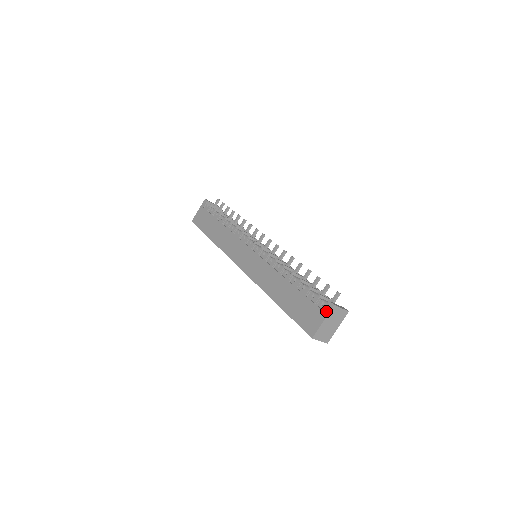
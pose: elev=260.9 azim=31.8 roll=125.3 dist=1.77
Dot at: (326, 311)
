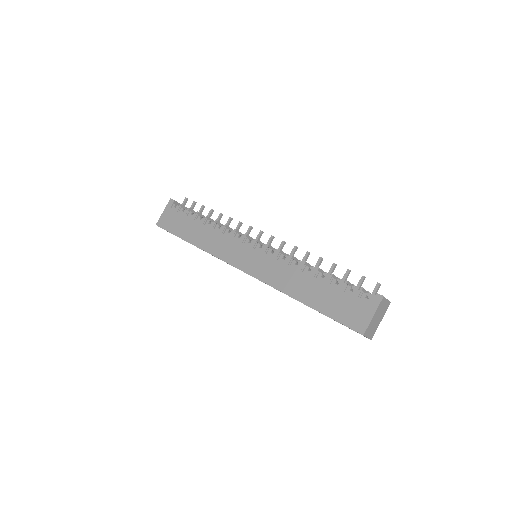
Dot at: (375, 304)
